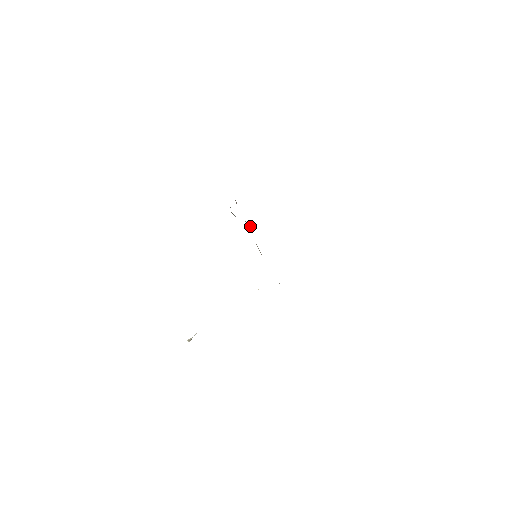
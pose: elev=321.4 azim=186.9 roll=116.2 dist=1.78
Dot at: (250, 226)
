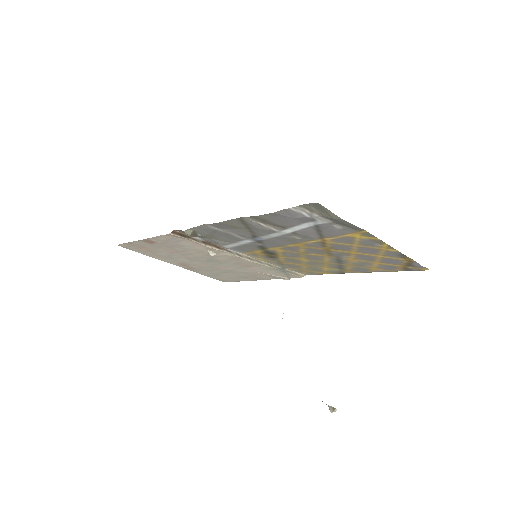
Dot at: (210, 253)
